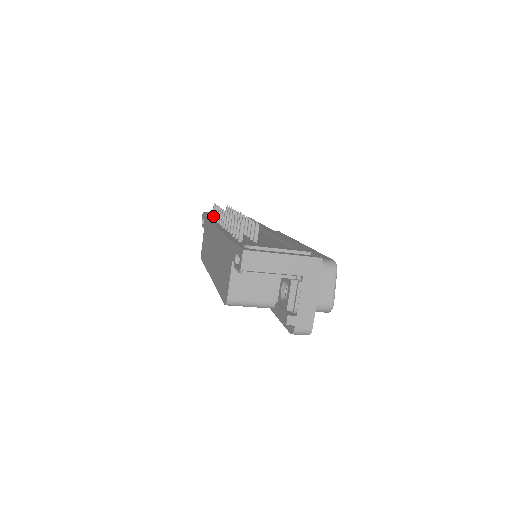
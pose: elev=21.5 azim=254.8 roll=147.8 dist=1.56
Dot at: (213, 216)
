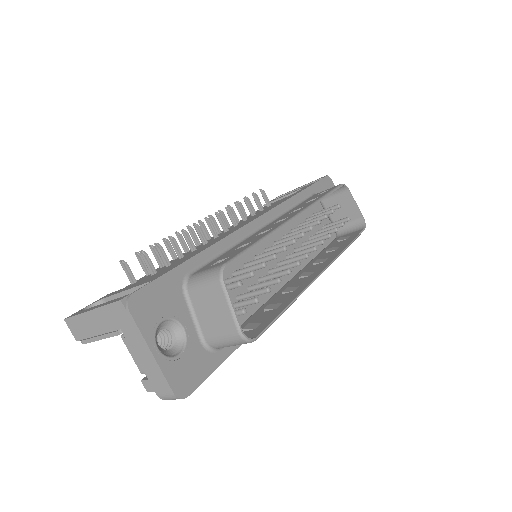
Dot at: occluded
